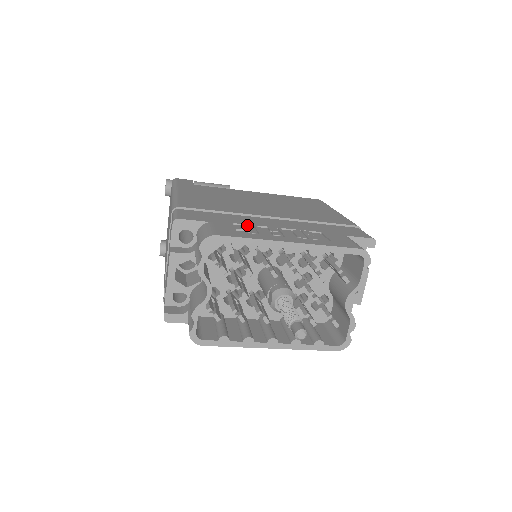
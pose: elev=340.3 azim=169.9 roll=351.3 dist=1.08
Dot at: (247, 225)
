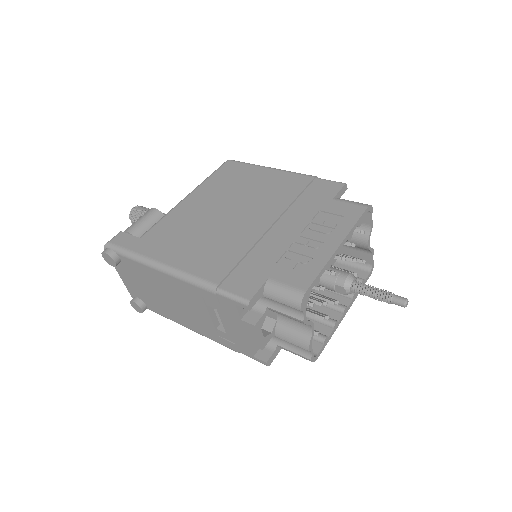
Dot at: (286, 255)
